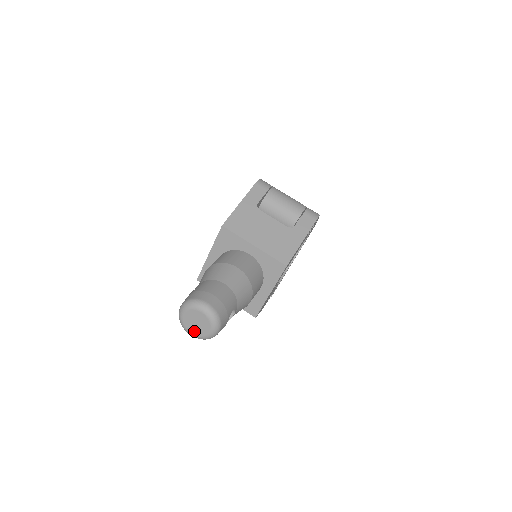
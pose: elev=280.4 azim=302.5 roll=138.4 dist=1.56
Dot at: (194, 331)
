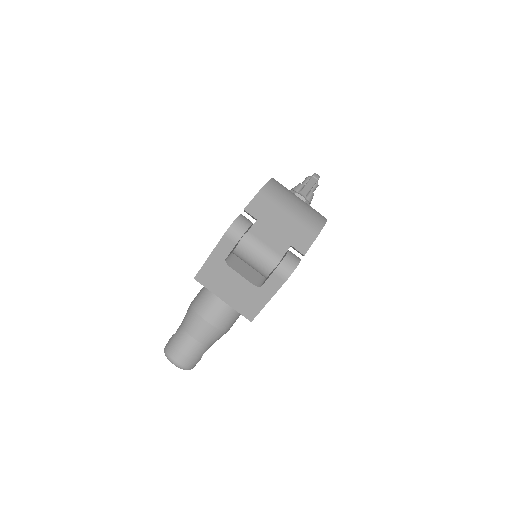
Dot at: occluded
